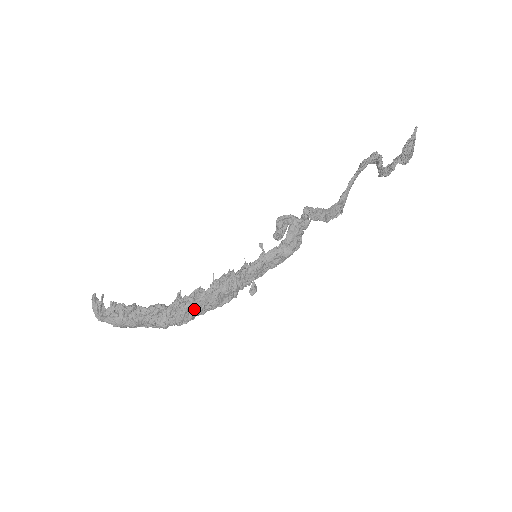
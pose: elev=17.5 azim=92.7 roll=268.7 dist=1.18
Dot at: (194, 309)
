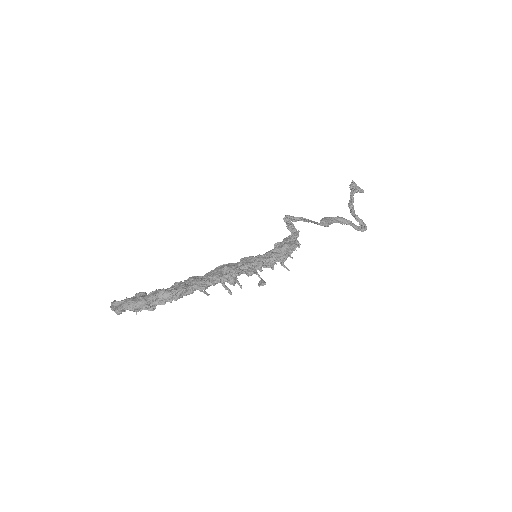
Dot at: (193, 280)
